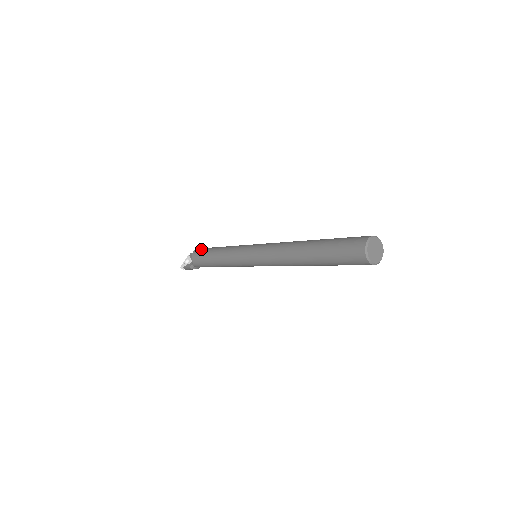
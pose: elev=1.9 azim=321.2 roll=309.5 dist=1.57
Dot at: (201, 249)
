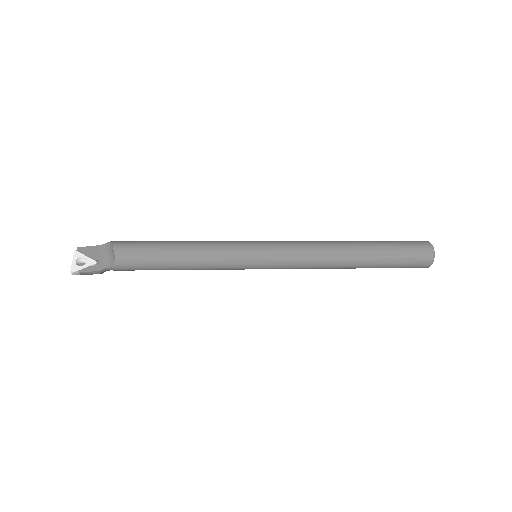
Dot at: (133, 243)
